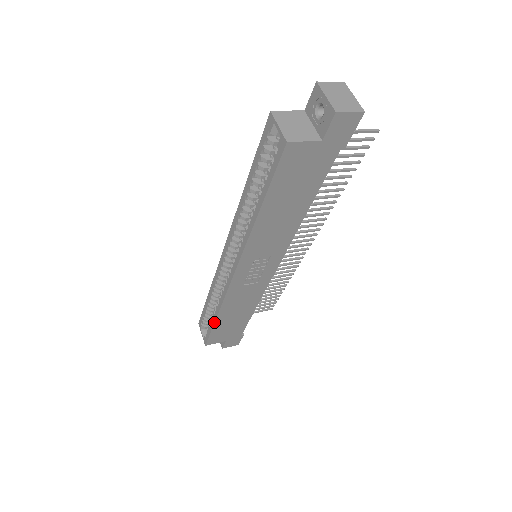
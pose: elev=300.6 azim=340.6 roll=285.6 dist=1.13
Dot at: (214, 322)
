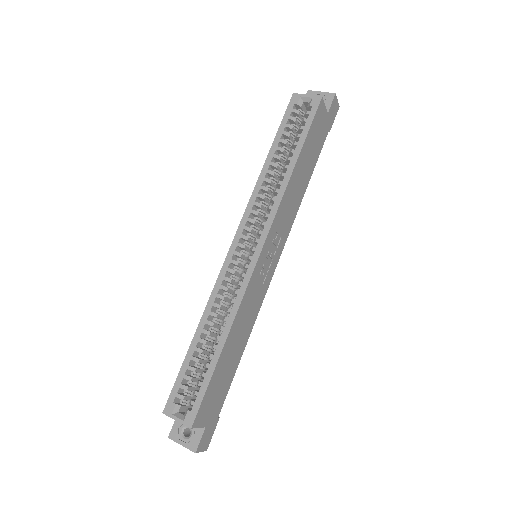
Dot at: (219, 356)
